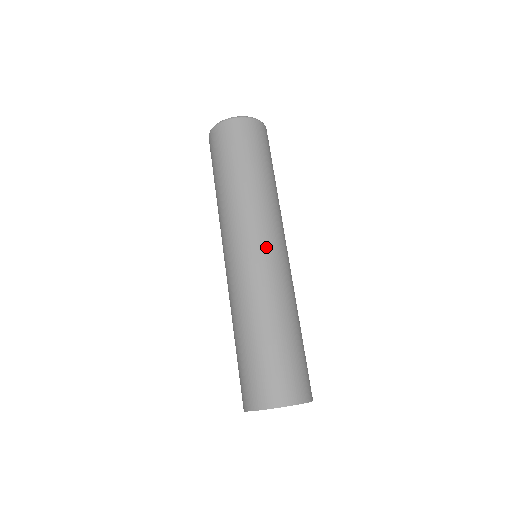
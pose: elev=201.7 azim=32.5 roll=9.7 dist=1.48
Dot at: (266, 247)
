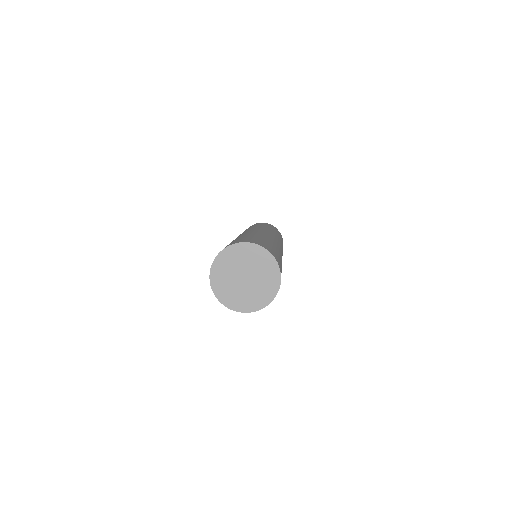
Dot at: occluded
